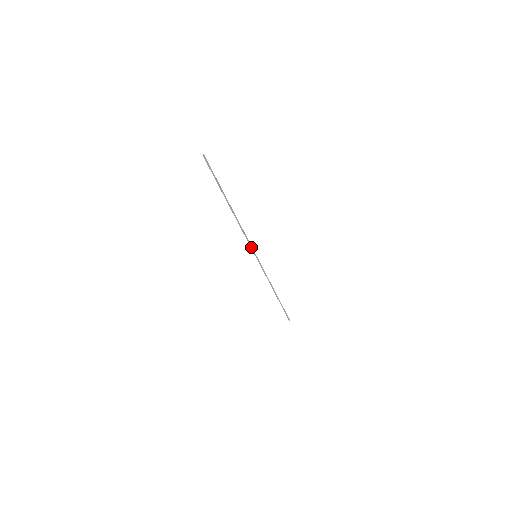
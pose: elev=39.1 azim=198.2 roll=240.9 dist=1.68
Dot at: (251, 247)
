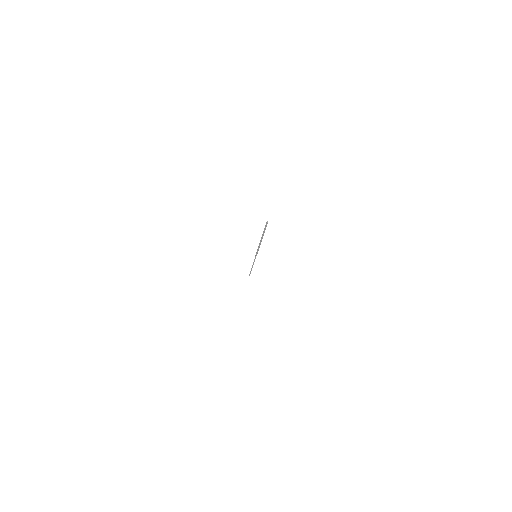
Dot at: (257, 253)
